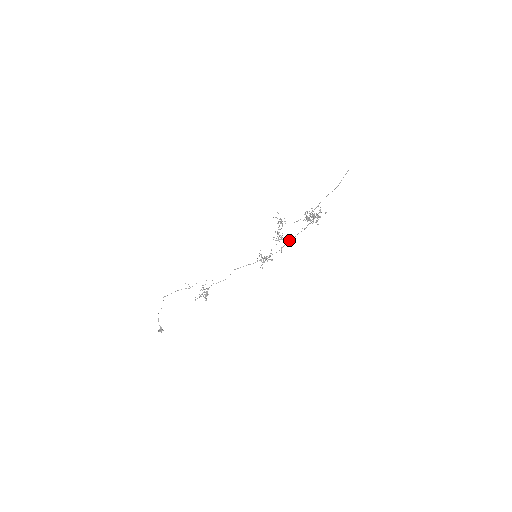
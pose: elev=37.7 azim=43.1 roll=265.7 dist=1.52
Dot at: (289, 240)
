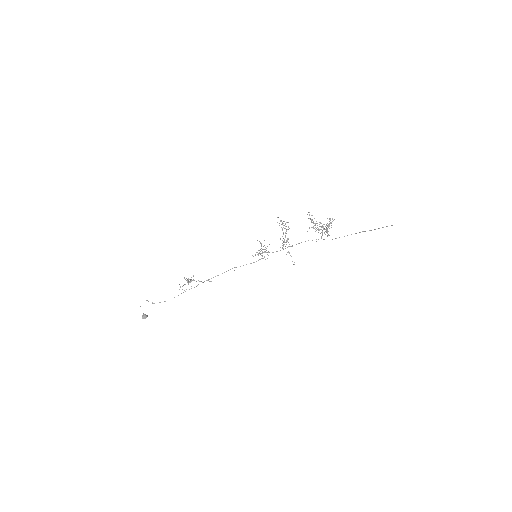
Dot at: occluded
